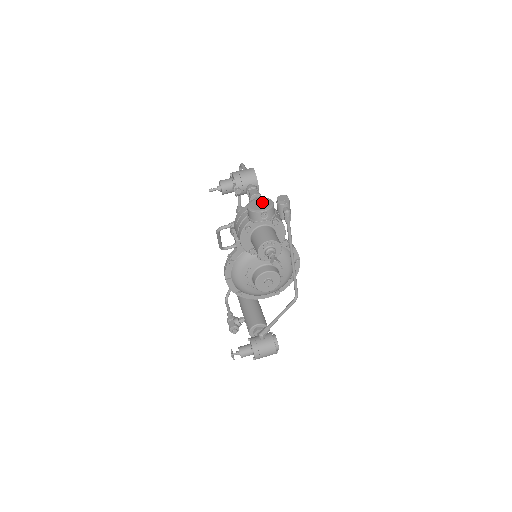
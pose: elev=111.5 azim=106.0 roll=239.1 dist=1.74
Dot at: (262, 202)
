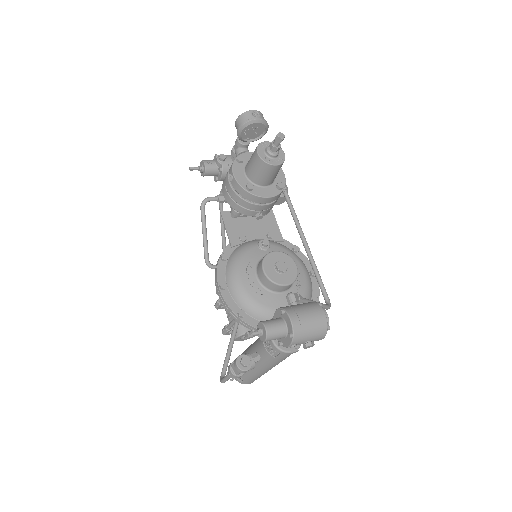
Dot at: occluded
